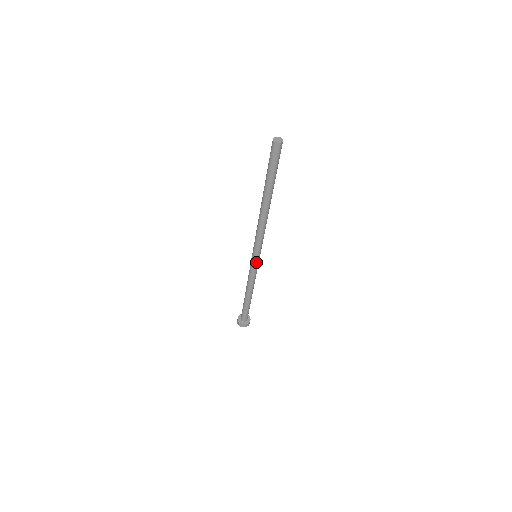
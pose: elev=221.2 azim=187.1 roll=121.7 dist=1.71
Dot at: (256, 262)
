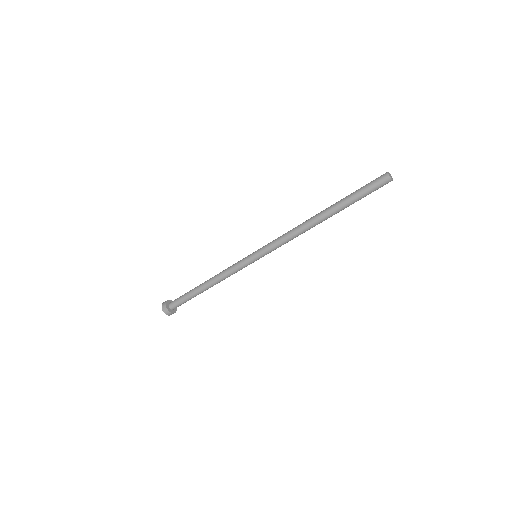
Dot at: (250, 259)
